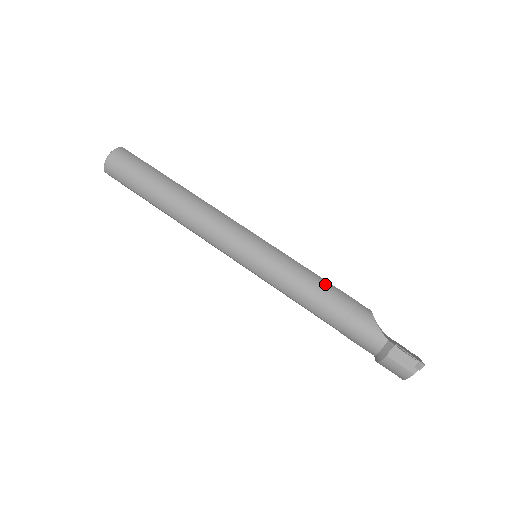
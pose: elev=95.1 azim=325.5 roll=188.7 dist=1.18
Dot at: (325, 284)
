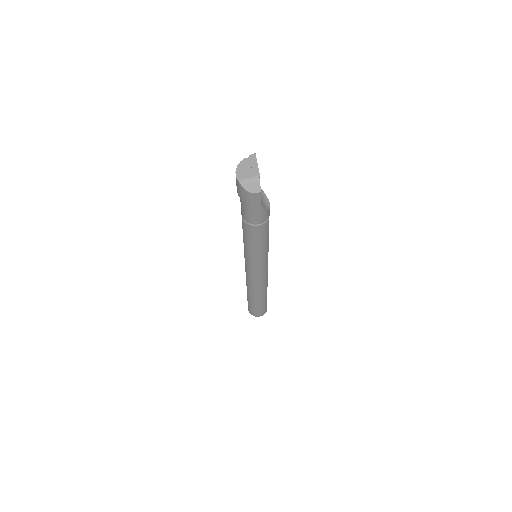
Dot at: occluded
